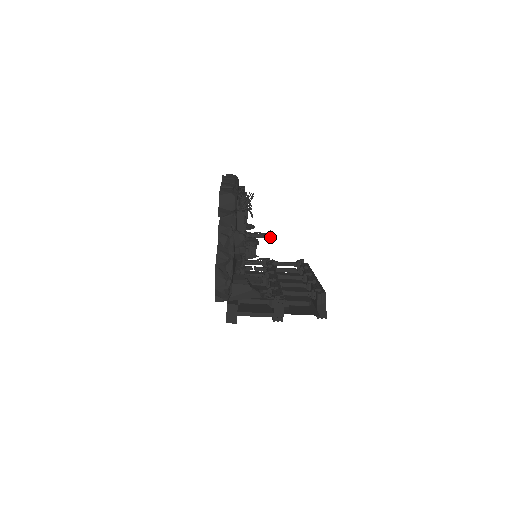
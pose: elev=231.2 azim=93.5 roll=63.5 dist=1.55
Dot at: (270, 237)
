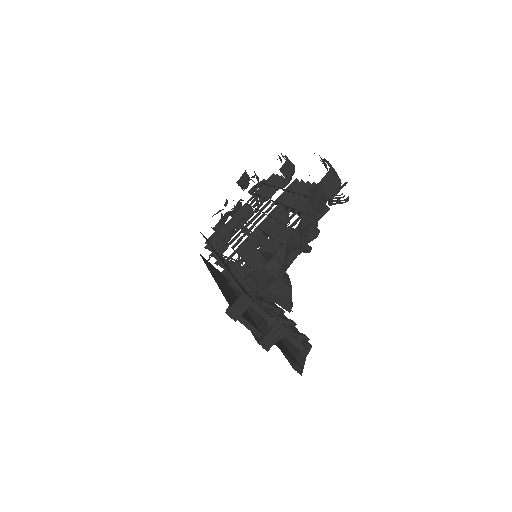
Dot at: occluded
